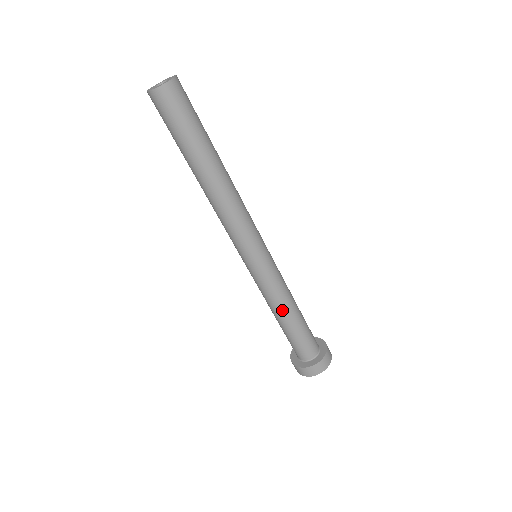
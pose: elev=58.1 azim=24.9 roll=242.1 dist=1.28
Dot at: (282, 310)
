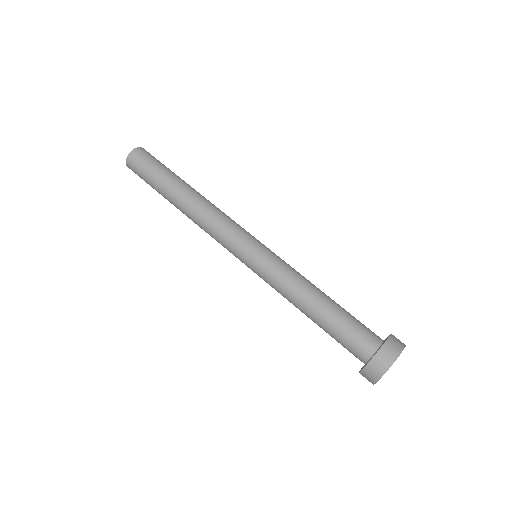
Dot at: (313, 286)
